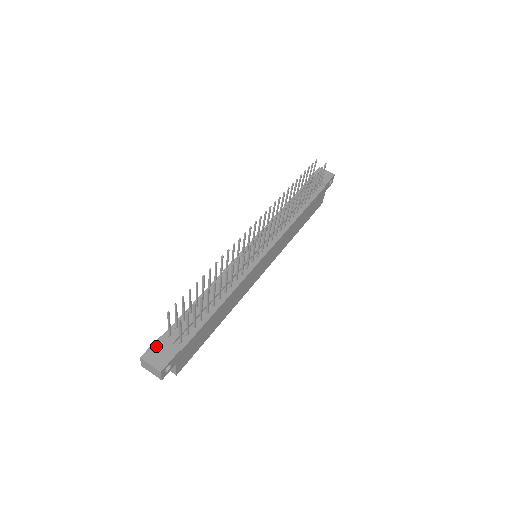
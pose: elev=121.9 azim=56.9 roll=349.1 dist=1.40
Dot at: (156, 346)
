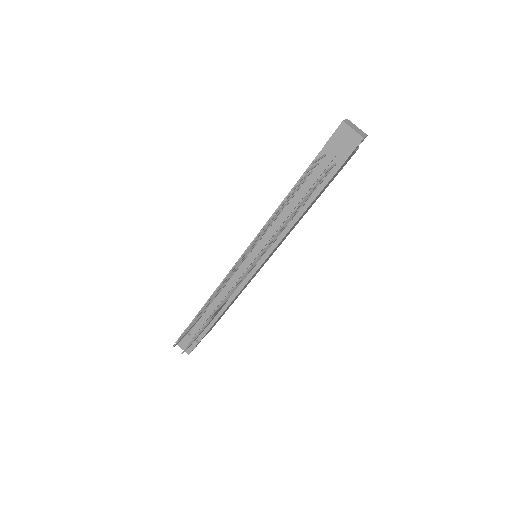
Dot at: (183, 338)
